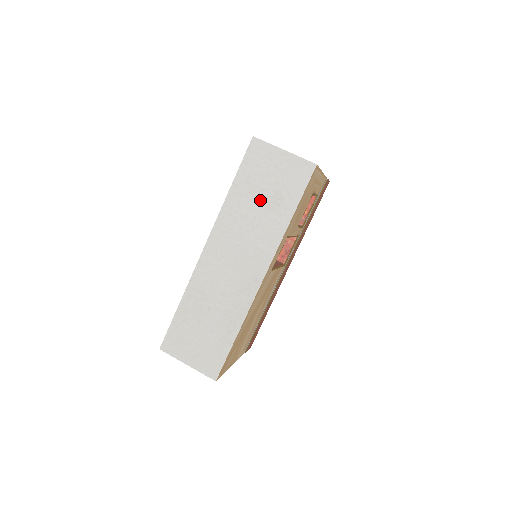
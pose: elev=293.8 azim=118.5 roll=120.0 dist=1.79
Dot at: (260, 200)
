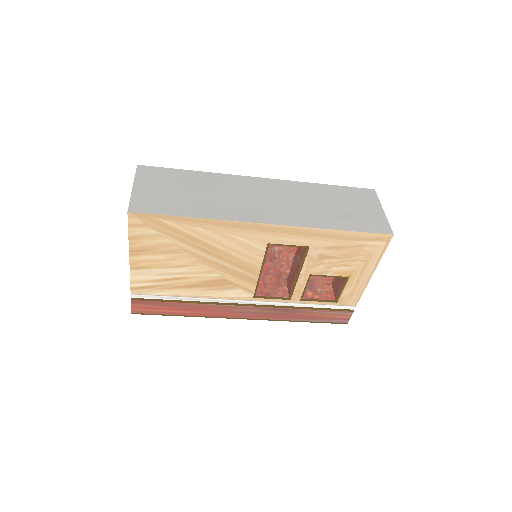
Dot at: (332, 205)
